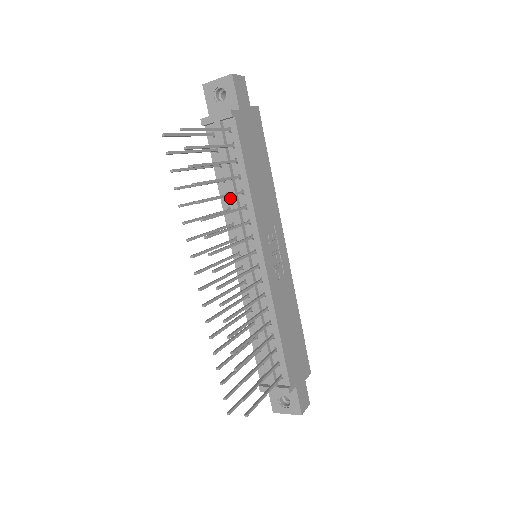
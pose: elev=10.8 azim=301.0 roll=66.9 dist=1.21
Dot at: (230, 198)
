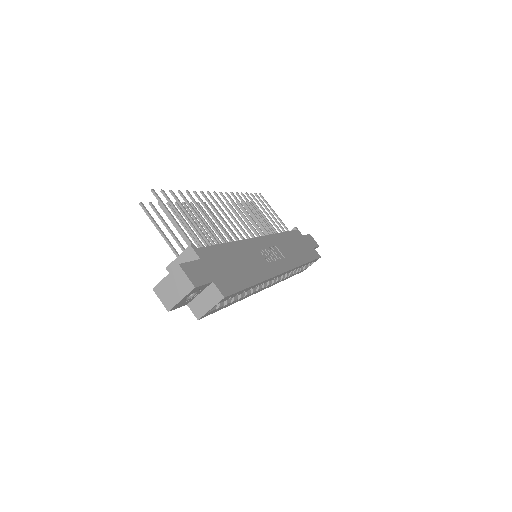
Dot at: occluded
